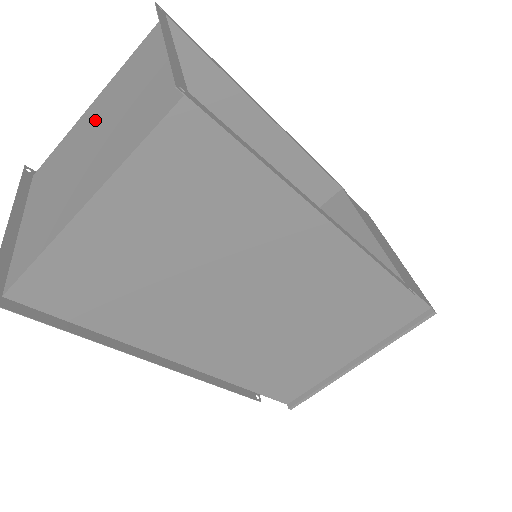
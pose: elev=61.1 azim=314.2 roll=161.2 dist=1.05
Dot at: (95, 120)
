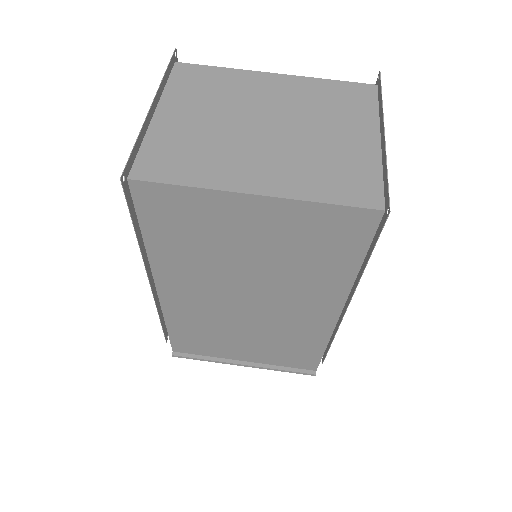
Dot at: (277, 103)
